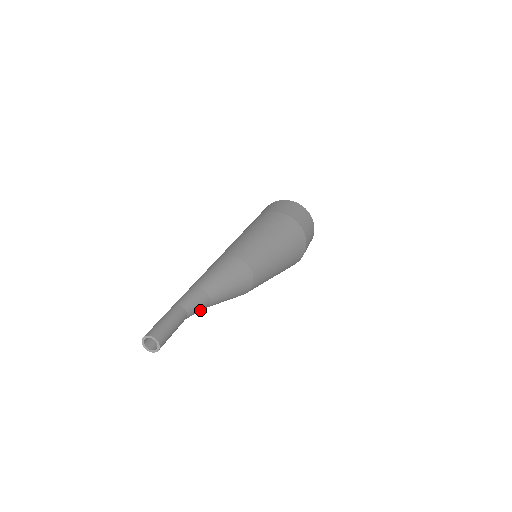
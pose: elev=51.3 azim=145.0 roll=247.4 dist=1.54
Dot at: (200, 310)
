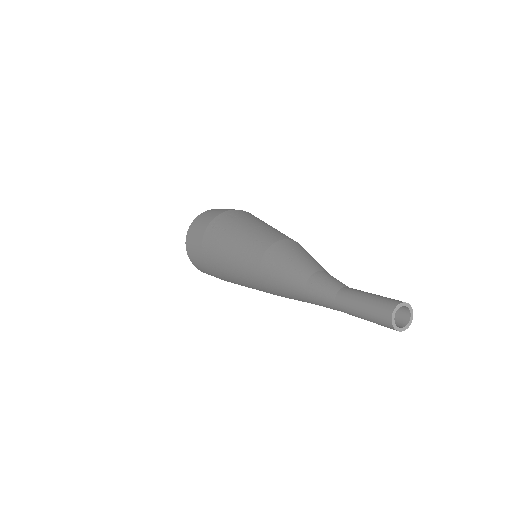
Dot at: occluded
